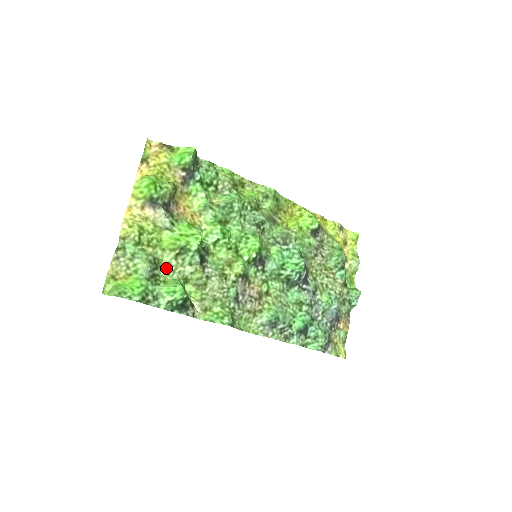
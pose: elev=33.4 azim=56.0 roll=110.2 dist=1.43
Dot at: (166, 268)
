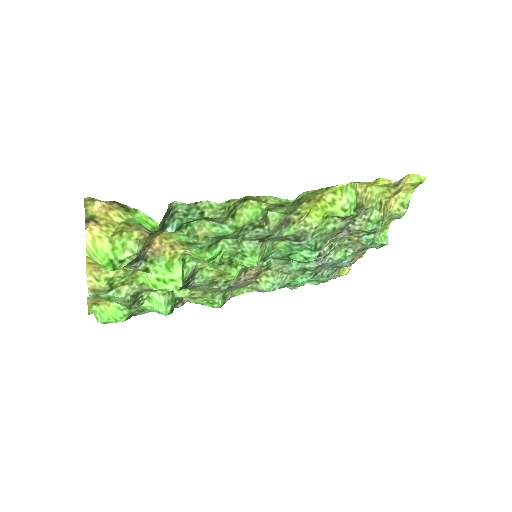
Dot at: (148, 290)
